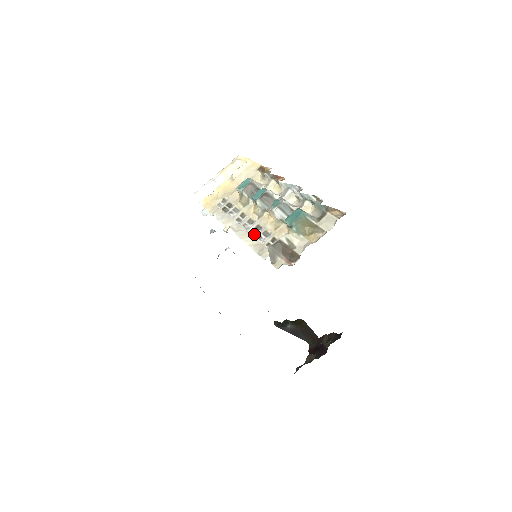
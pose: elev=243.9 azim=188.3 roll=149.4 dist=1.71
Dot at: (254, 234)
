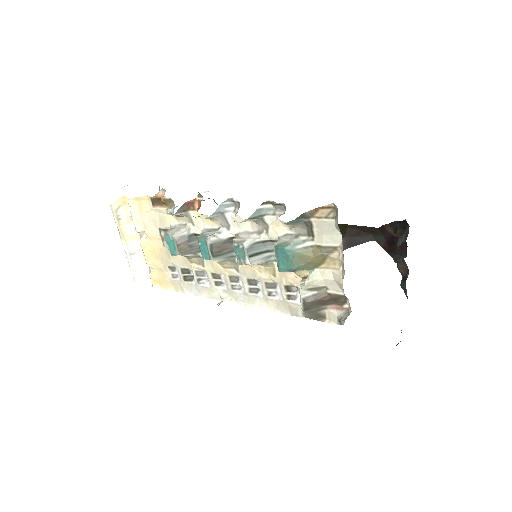
Dot at: (257, 292)
